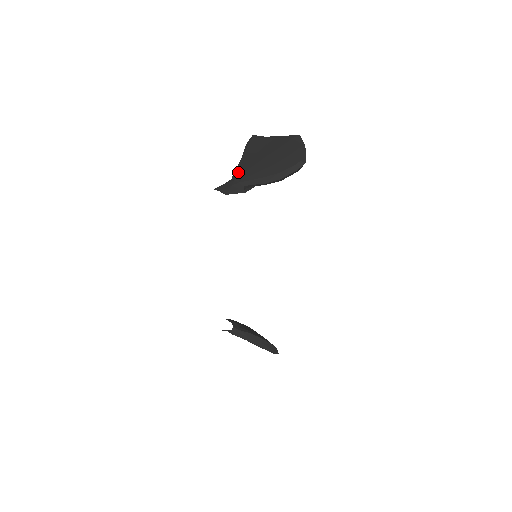
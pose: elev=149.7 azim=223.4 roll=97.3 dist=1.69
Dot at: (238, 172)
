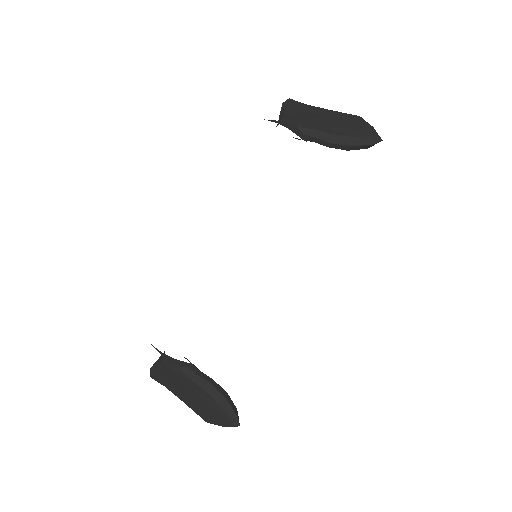
Dot at: (291, 118)
